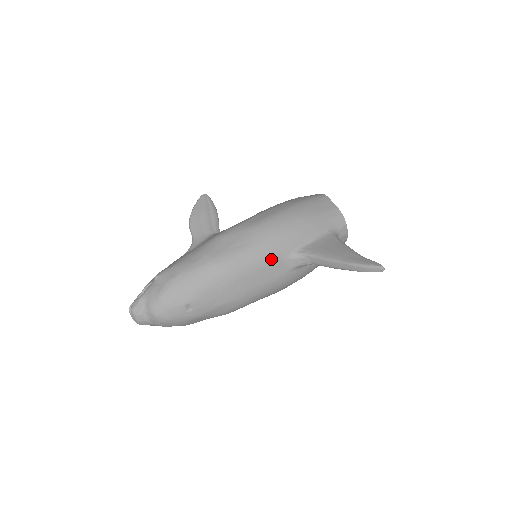
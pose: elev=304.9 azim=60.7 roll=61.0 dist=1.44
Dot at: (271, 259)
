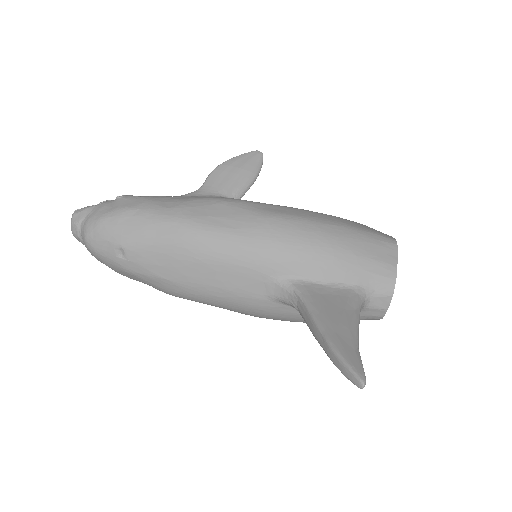
Dot at: (251, 266)
